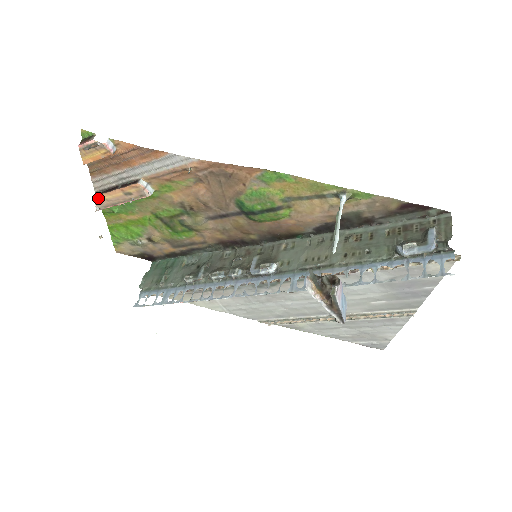
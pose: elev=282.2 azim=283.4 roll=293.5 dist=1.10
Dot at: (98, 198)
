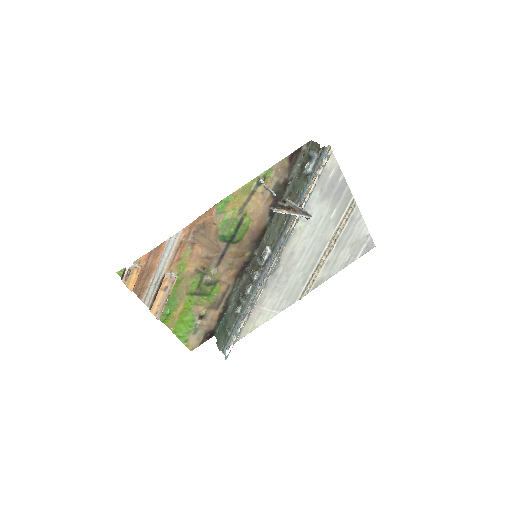
Dot at: (153, 310)
